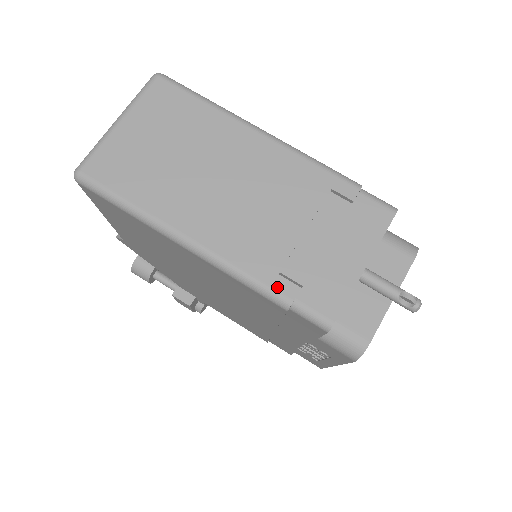
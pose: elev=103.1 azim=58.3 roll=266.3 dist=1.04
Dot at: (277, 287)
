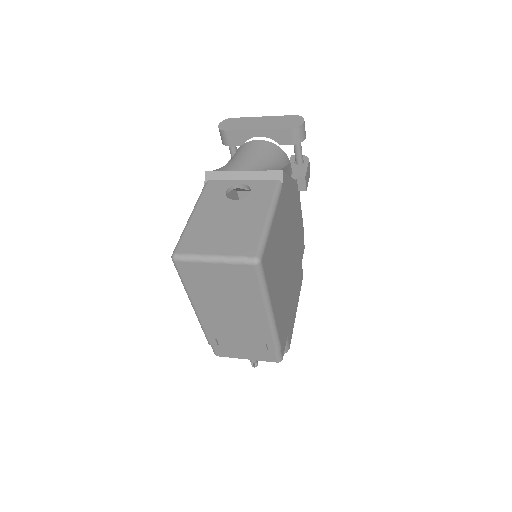
Dot at: (210, 340)
